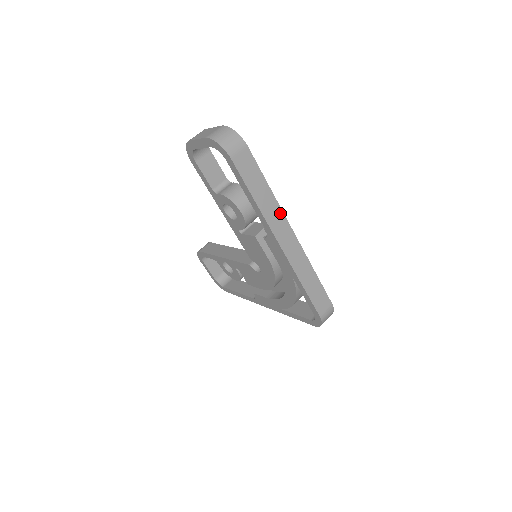
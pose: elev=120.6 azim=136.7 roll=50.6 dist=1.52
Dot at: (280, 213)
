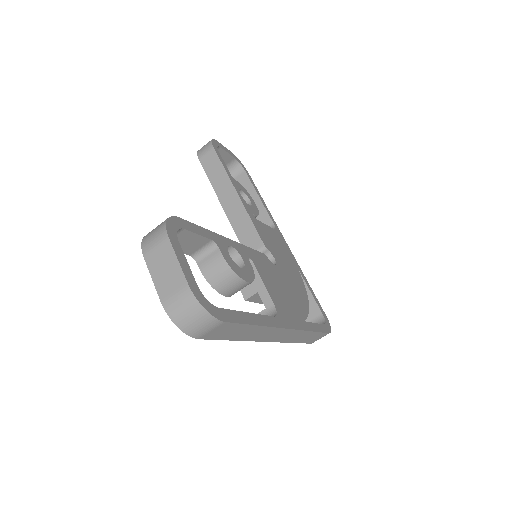
Dot at: (272, 329)
